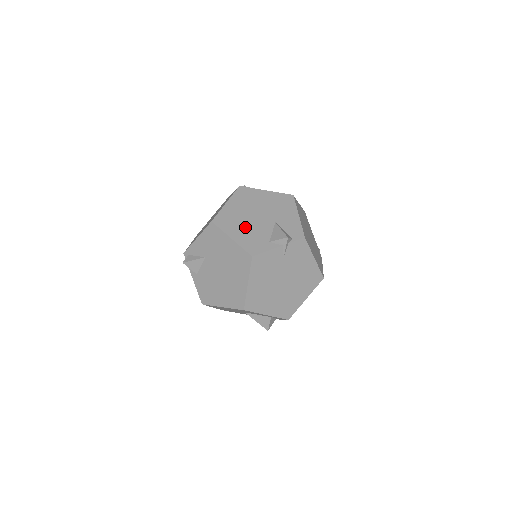
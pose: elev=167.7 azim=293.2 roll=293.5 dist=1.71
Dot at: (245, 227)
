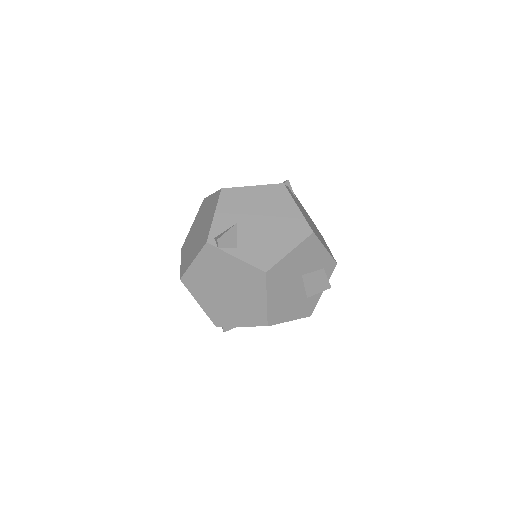
Dot at: occluded
